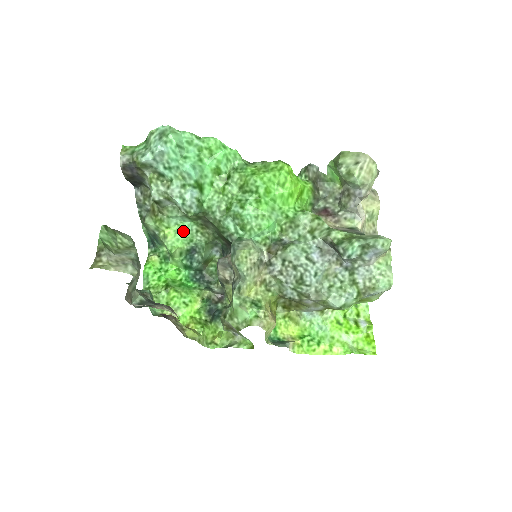
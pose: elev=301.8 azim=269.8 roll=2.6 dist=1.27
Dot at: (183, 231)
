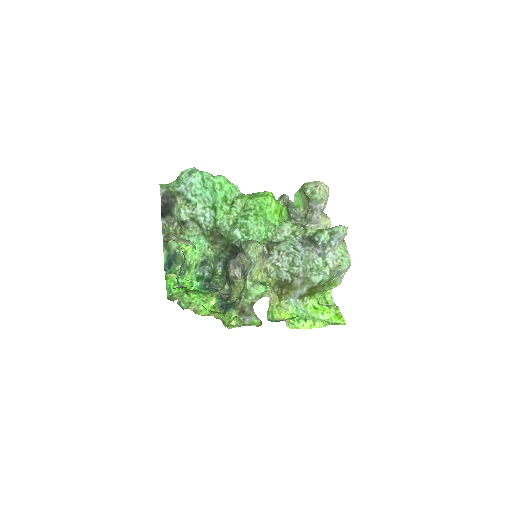
Dot at: (199, 247)
